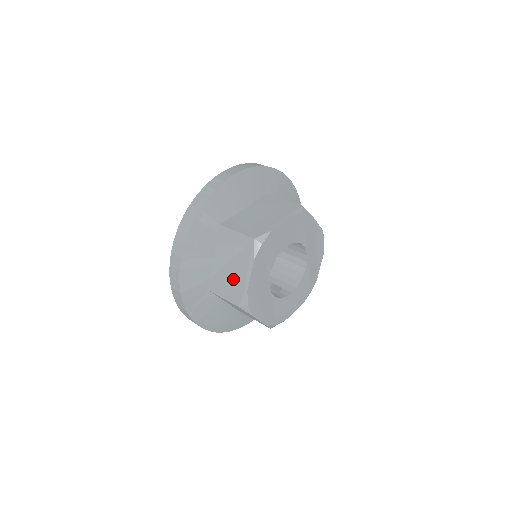
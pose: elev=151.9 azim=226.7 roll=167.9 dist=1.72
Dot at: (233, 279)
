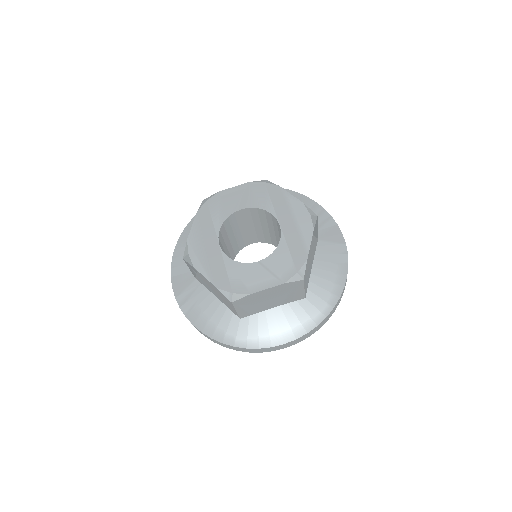
Dot at: occluded
